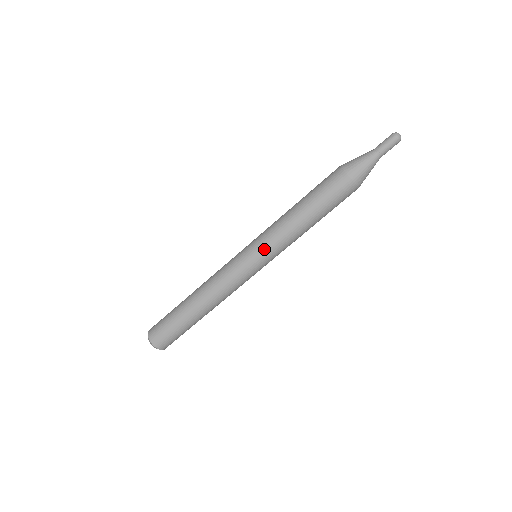
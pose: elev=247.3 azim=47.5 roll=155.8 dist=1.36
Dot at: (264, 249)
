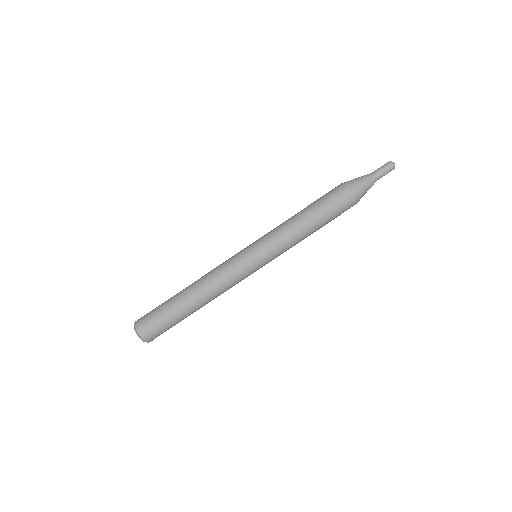
Dot at: (272, 256)
